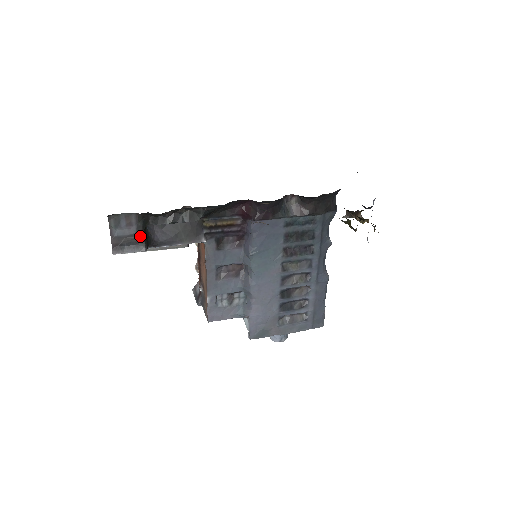
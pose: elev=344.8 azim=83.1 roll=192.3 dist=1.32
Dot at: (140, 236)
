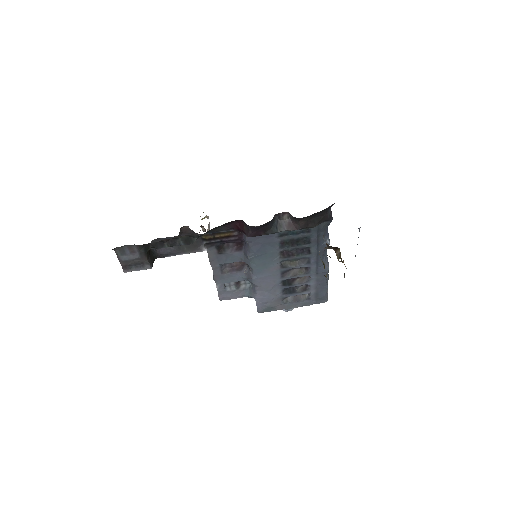
Dot at: (144, 259)
